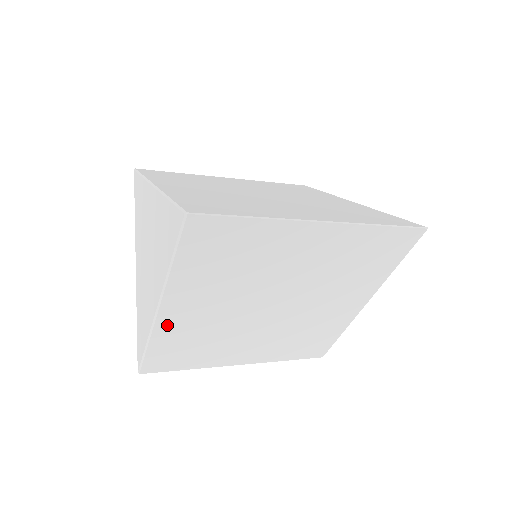
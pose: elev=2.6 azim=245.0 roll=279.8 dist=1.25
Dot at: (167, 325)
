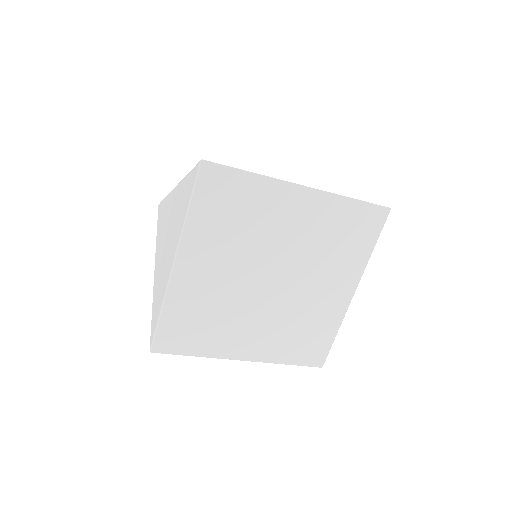
Dot at: (180, 286)
